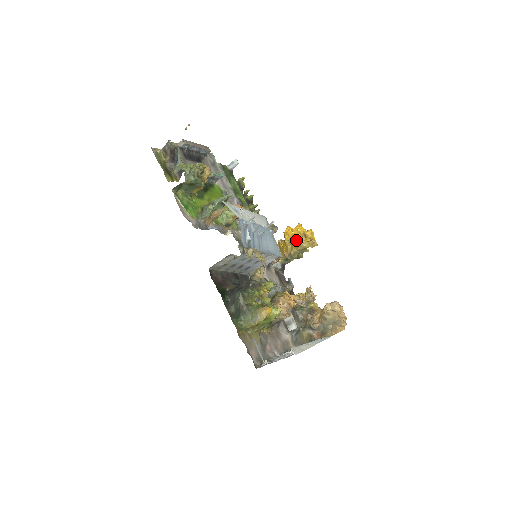
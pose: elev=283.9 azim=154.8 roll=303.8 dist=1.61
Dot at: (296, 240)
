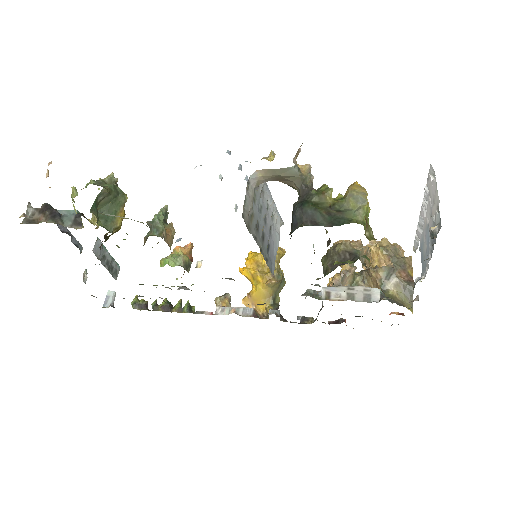
Dot at: occluded
